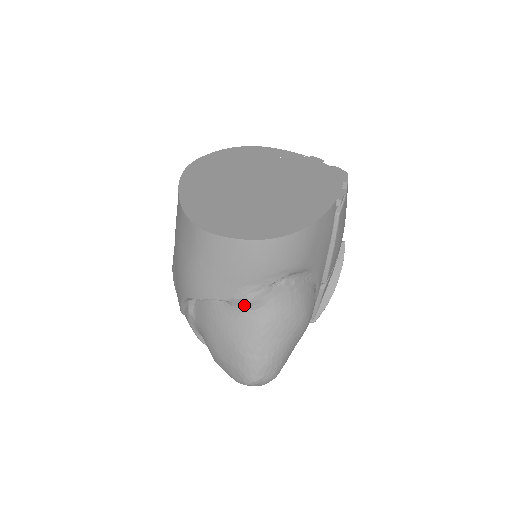
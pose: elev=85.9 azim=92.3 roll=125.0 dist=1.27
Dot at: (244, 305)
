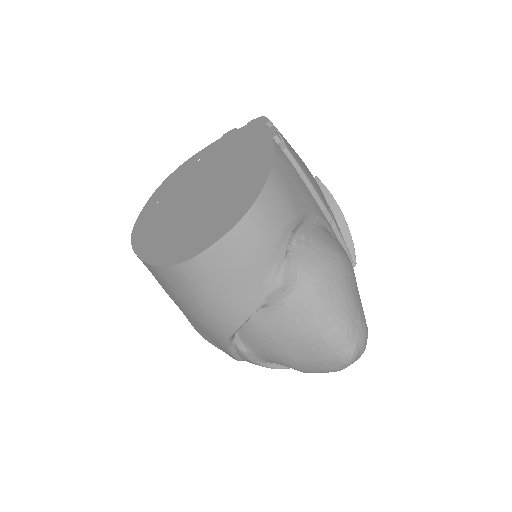
Dot at: (280, 295)
